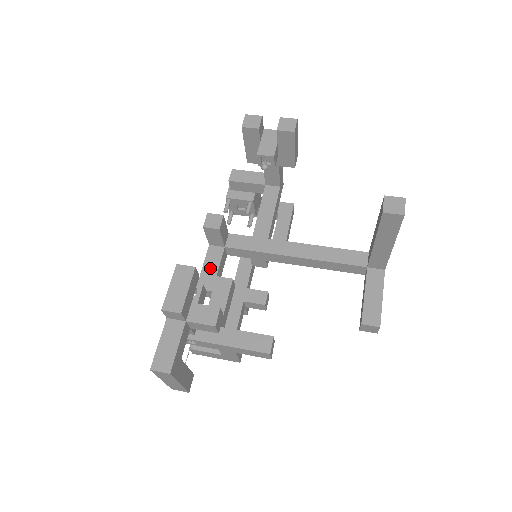
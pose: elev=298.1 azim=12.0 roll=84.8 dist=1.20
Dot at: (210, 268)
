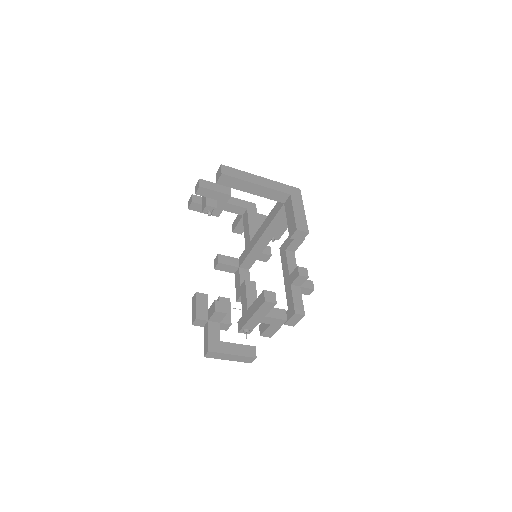
Dot at: (237, 285)
